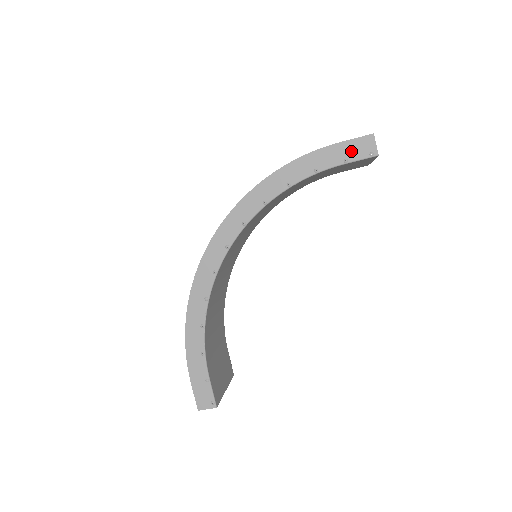
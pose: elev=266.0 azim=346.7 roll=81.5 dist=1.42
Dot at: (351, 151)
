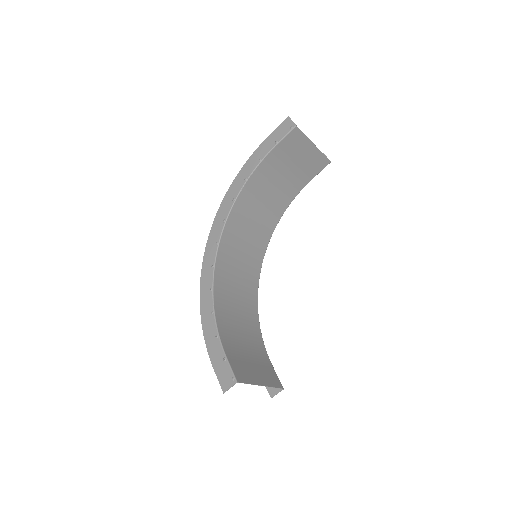
Dot at: (278, 135)
